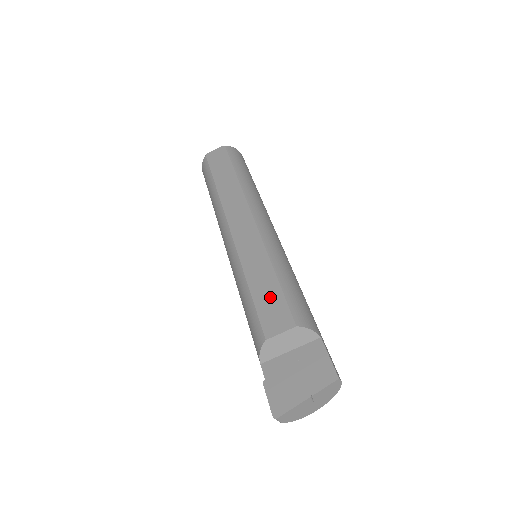
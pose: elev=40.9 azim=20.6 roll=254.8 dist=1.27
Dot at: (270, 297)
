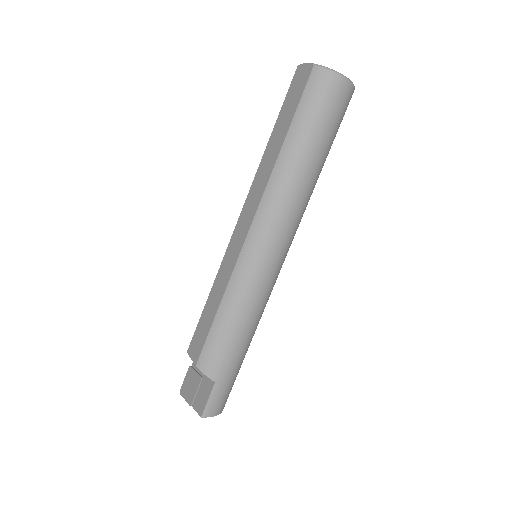
Dot at: (205, 325)
